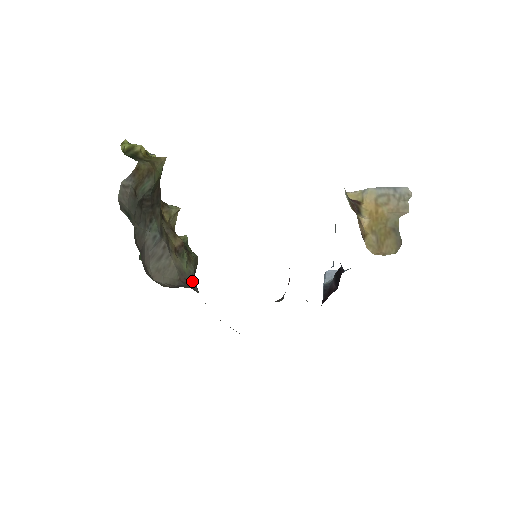
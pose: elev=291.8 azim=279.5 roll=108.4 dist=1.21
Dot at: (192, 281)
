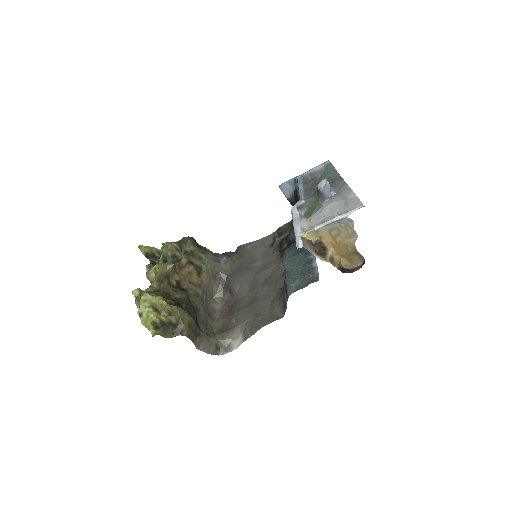
Dot at: (216, 264)
